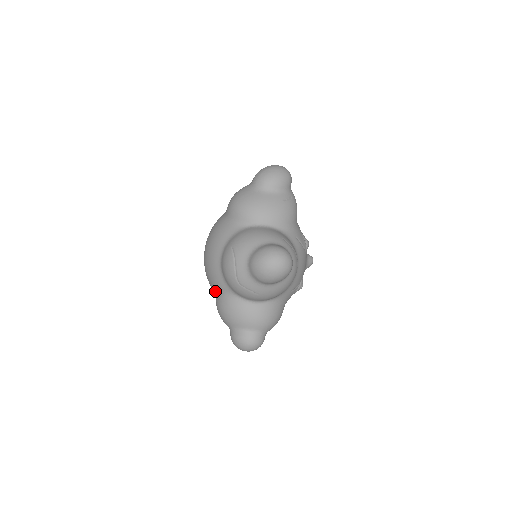
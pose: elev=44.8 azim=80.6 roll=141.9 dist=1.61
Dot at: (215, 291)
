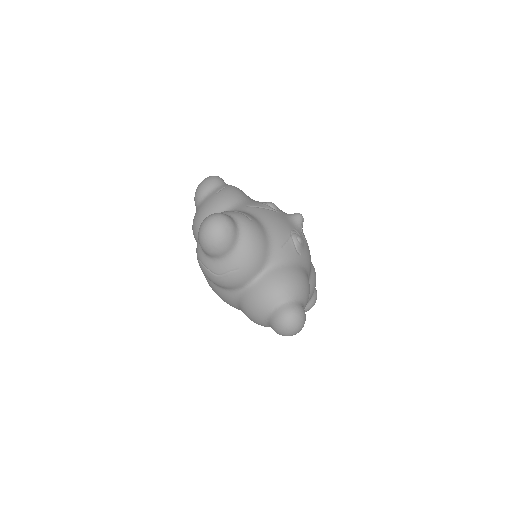
Dot at: (238, 308)
